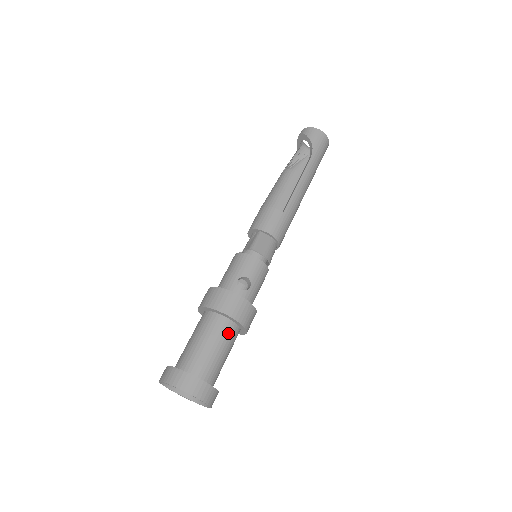
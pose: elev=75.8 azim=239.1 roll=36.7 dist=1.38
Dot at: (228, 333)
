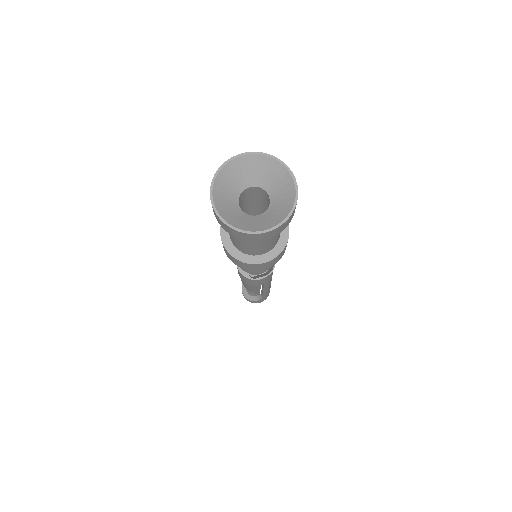
Dot at: occluded
